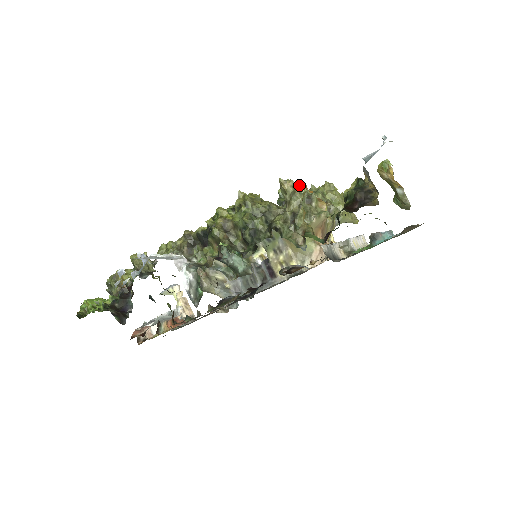
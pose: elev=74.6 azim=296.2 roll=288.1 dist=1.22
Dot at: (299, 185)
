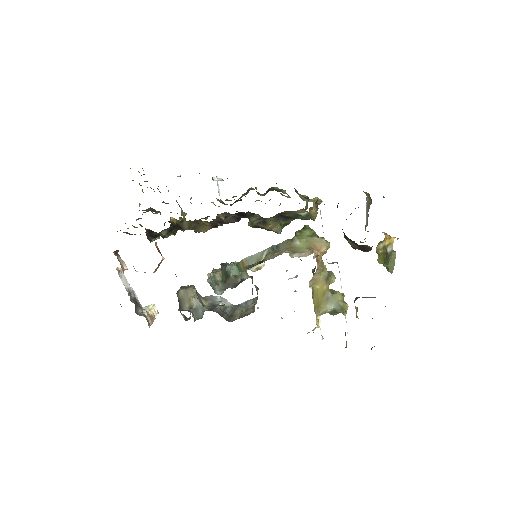
Dot at: occluded
